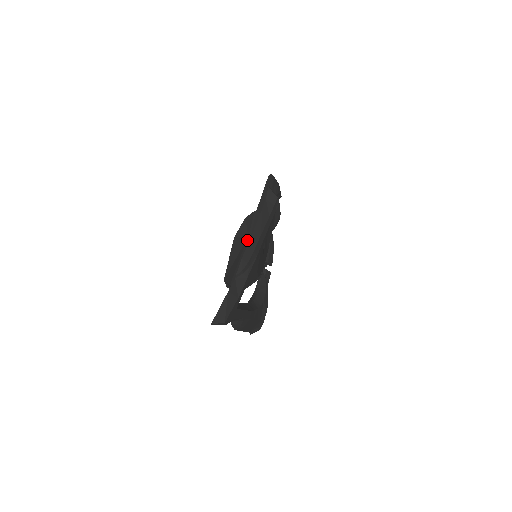
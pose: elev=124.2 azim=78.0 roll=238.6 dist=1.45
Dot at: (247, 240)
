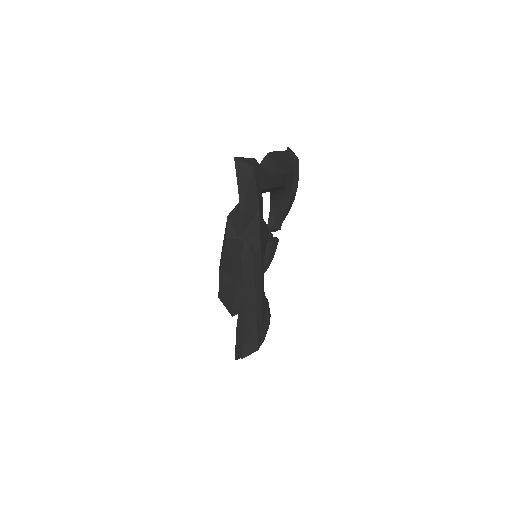
Dot at: occluded
